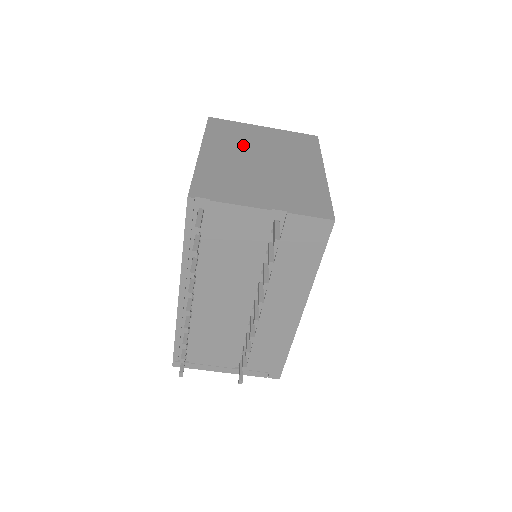
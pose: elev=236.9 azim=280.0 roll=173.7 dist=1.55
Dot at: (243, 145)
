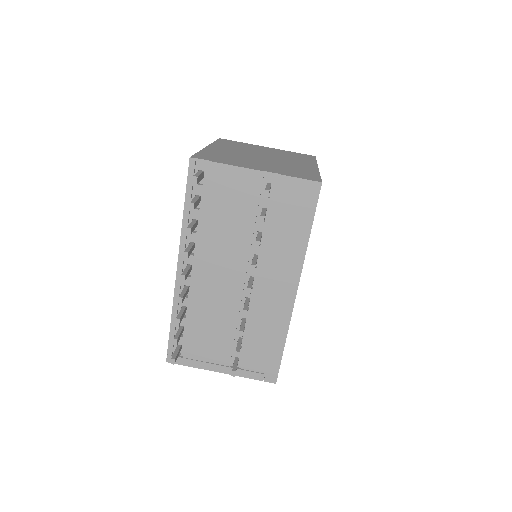
Dot at: (246, 150)
